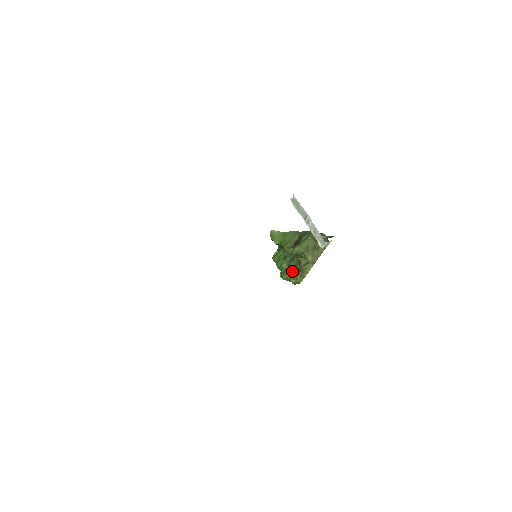
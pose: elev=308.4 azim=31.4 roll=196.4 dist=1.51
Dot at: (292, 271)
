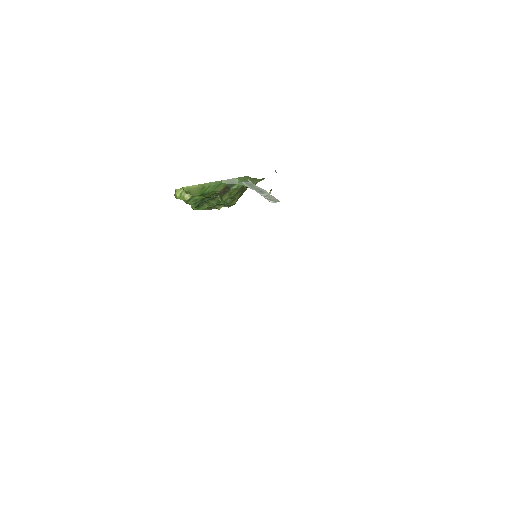
Dot at: (213, 206)
